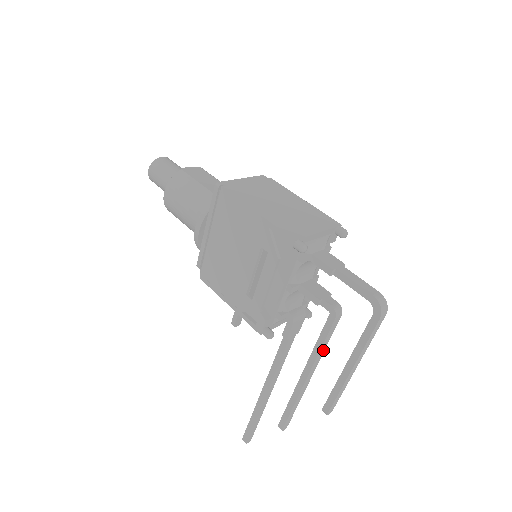
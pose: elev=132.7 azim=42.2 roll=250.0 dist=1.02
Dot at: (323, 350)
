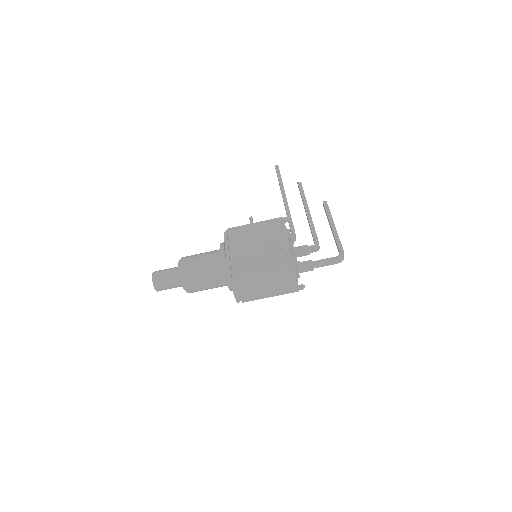
Dot at: occluded
